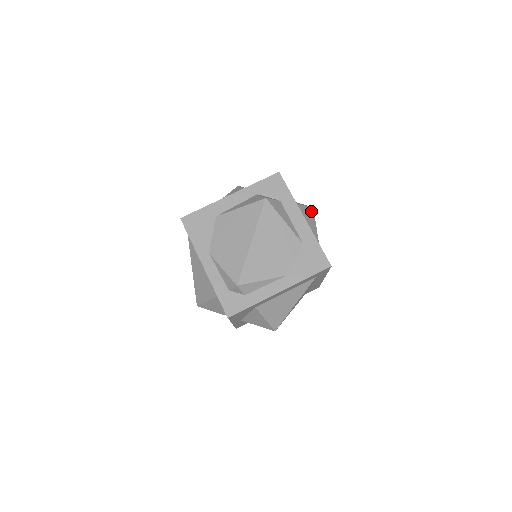
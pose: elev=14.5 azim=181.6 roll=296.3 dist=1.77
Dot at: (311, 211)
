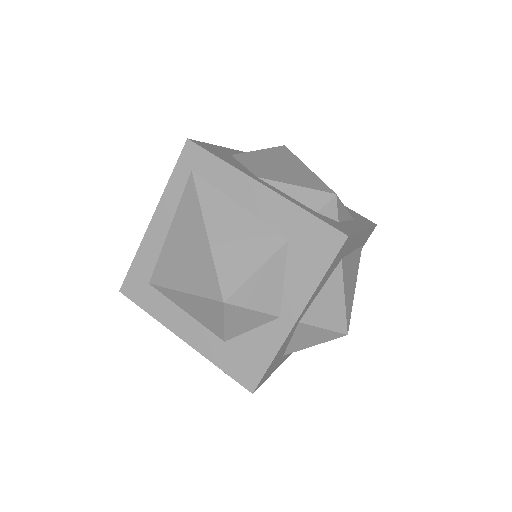
Dot at: occluded
